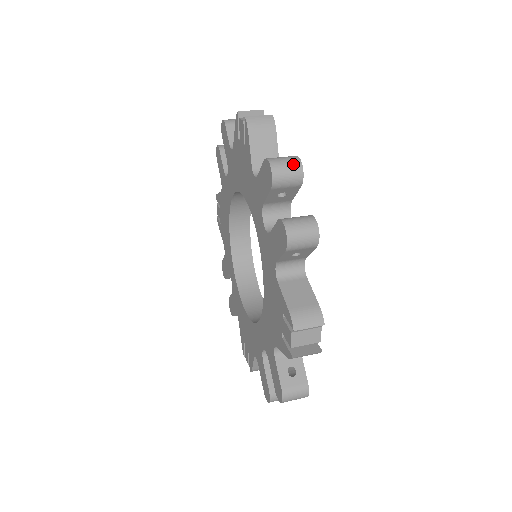
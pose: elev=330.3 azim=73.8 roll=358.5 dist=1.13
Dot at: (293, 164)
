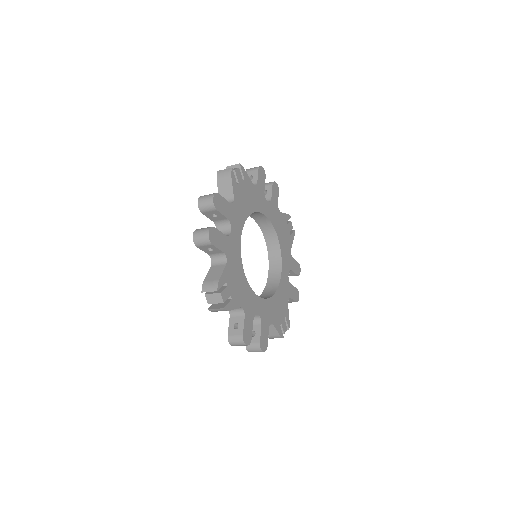
Dot at: (209, 198)
